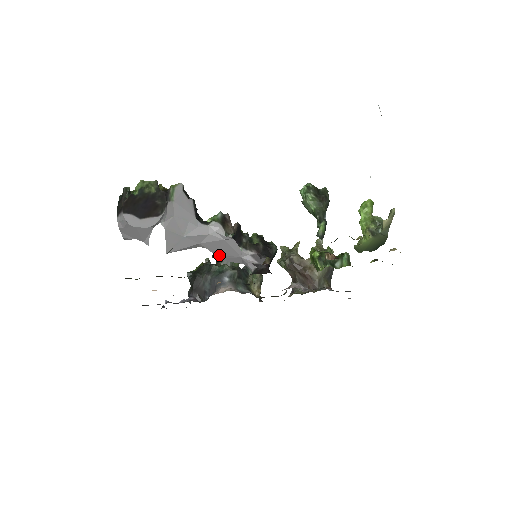
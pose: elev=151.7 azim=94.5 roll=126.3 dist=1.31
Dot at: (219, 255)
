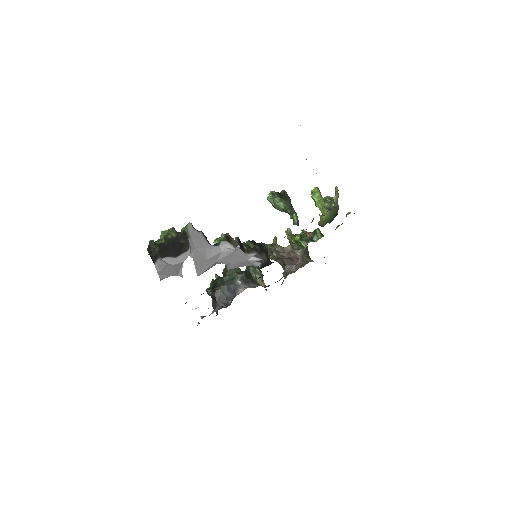
Dot at: (231, 265)
